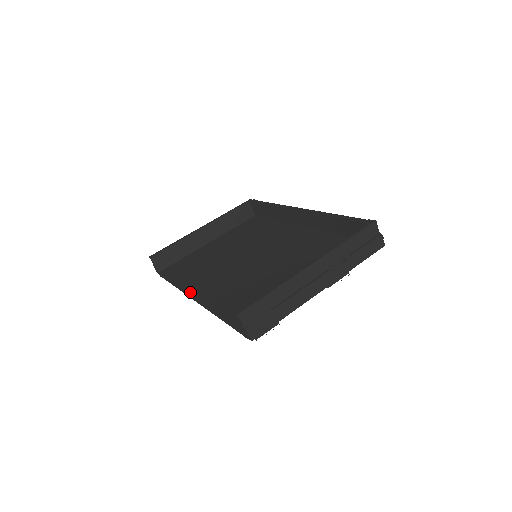
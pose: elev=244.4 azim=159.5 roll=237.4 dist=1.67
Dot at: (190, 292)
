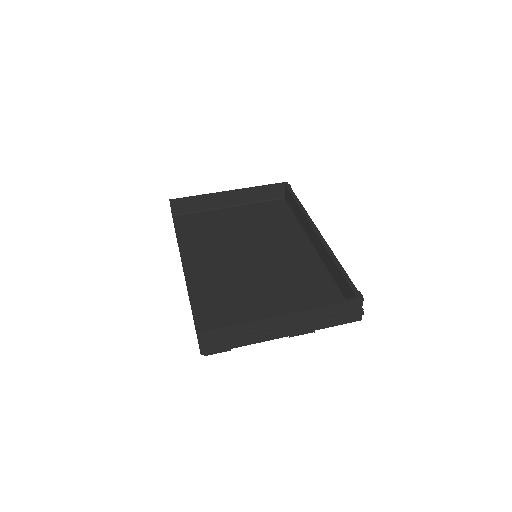
Dot at: (184, 262)
